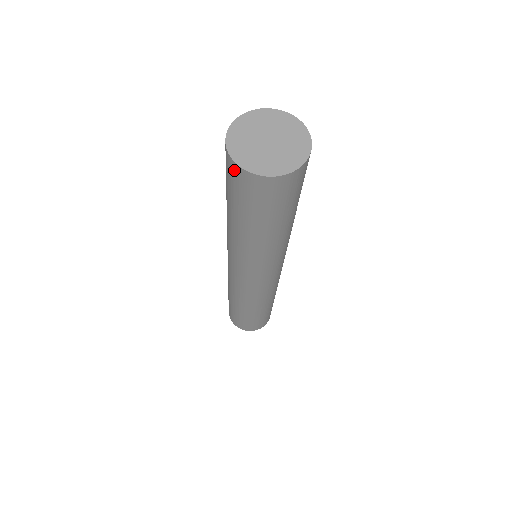
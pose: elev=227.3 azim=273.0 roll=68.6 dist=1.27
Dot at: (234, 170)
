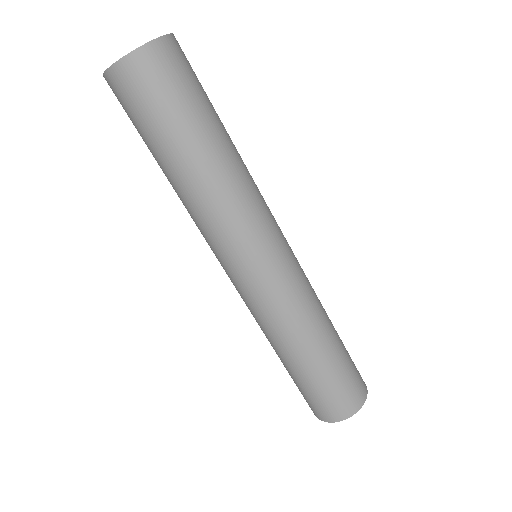
Dot at: (116, 80)
